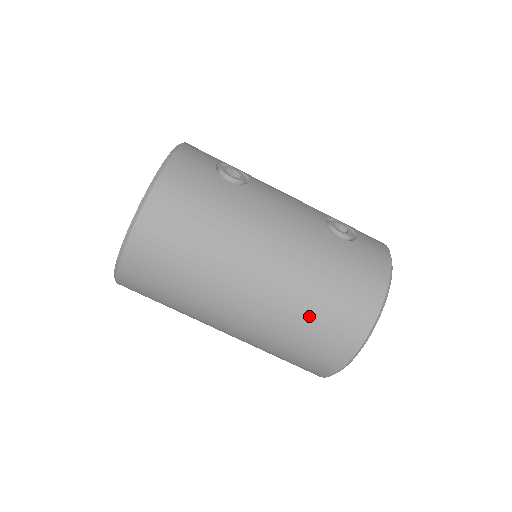
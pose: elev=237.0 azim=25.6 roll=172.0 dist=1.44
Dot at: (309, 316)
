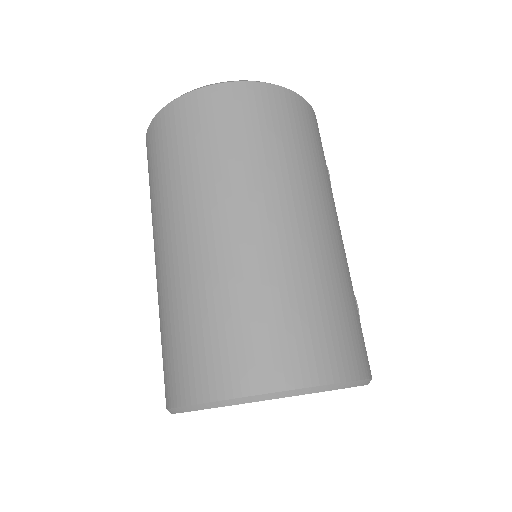
Dot at: (282, 299)
